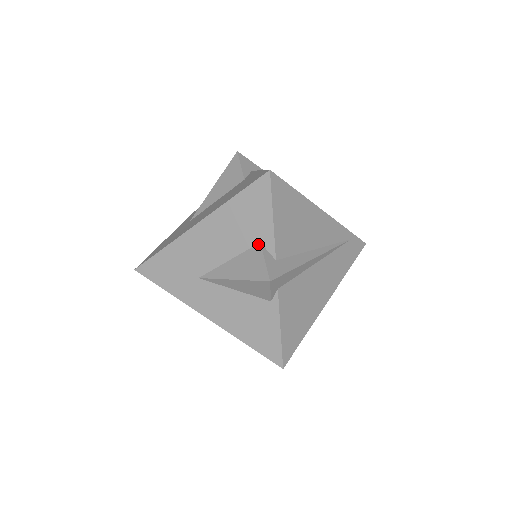
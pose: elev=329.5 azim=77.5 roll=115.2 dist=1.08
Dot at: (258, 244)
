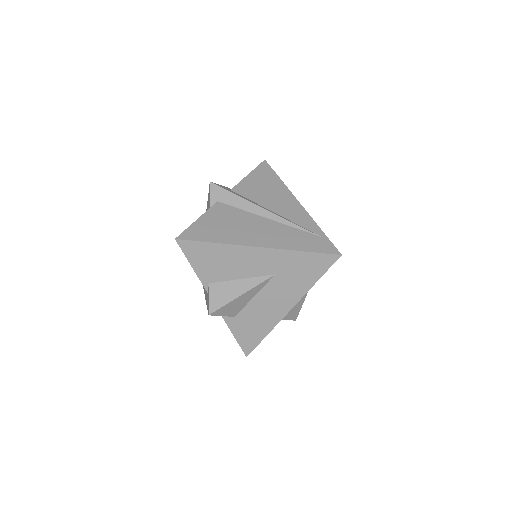
Dot at: occluded
